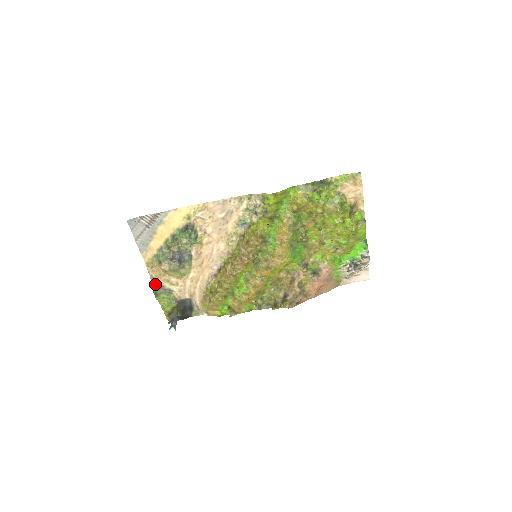
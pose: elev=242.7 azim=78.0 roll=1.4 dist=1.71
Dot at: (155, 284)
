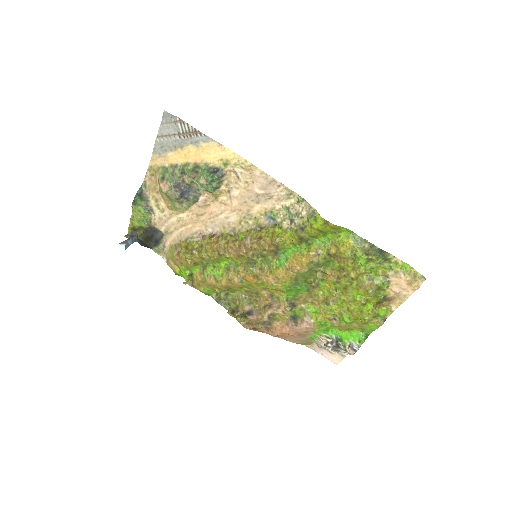
Dot at: (142, 192)
